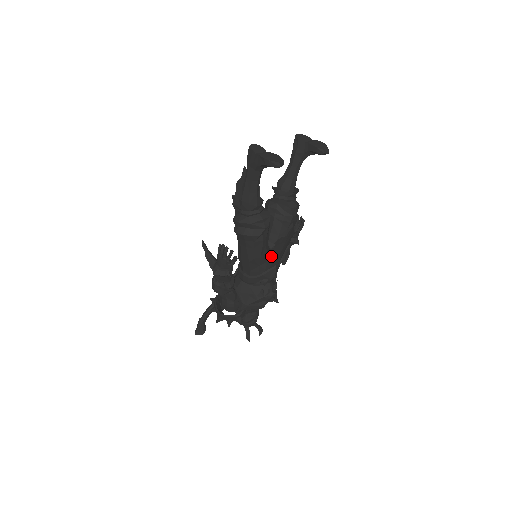
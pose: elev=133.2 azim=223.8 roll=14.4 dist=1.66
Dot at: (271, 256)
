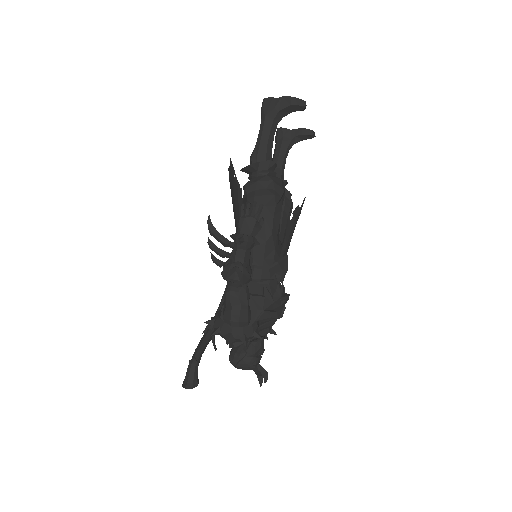
Dot at: (287, 235)
